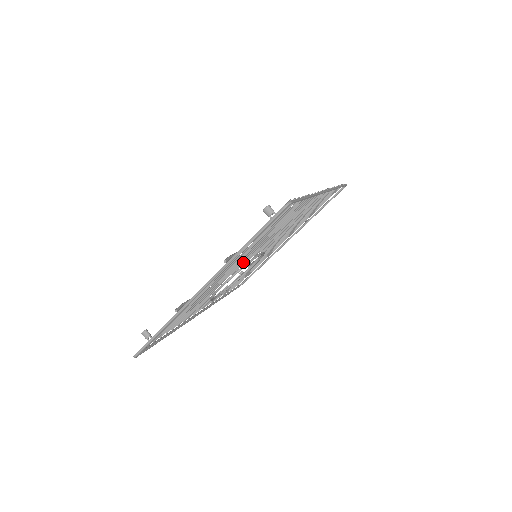
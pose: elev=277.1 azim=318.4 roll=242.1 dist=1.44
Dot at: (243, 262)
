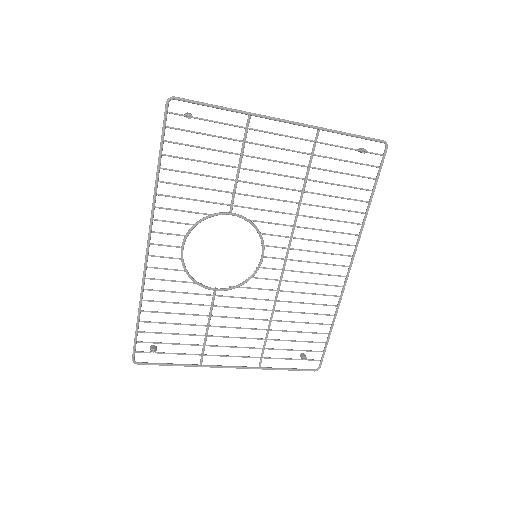
Dot at: occluded
